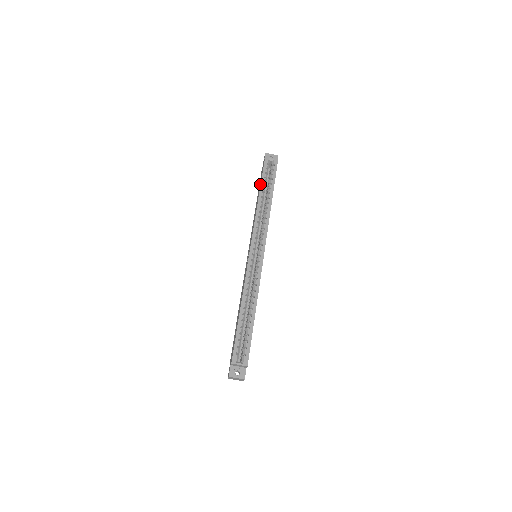
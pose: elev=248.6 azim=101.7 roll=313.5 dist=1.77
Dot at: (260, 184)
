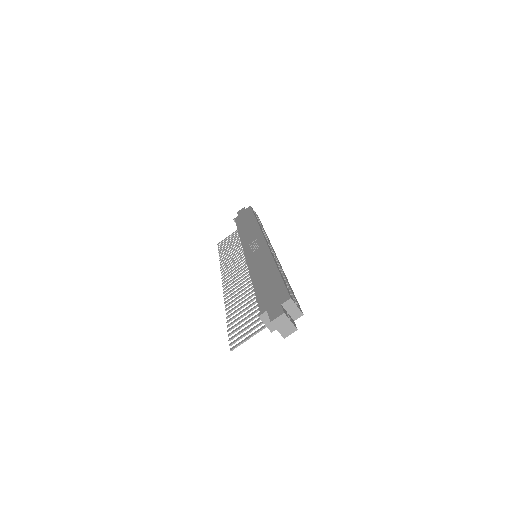
Dot at: (252, 215)
